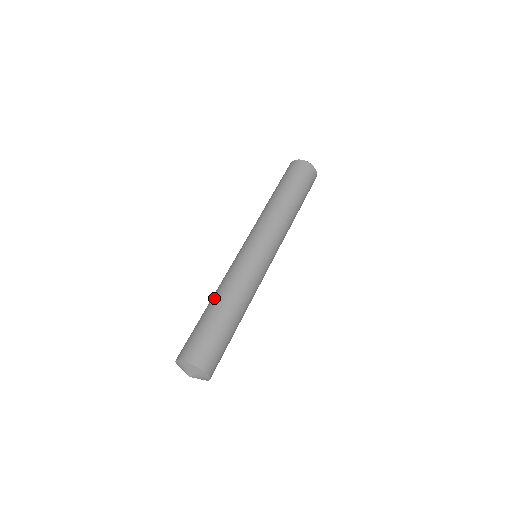
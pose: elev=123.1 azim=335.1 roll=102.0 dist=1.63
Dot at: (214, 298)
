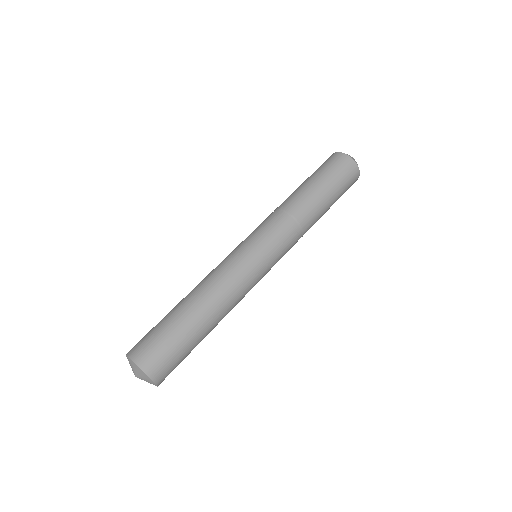
Dot at: (188, 294)
